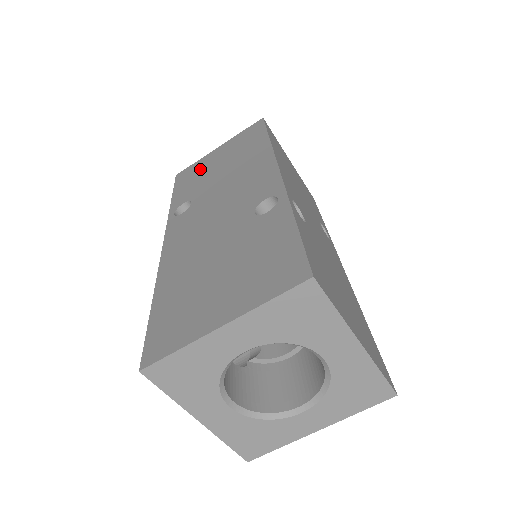
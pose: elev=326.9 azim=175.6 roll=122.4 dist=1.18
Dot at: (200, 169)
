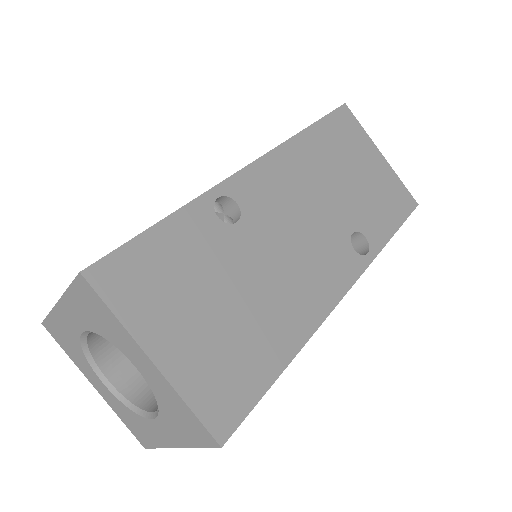
Dot at: occluded
